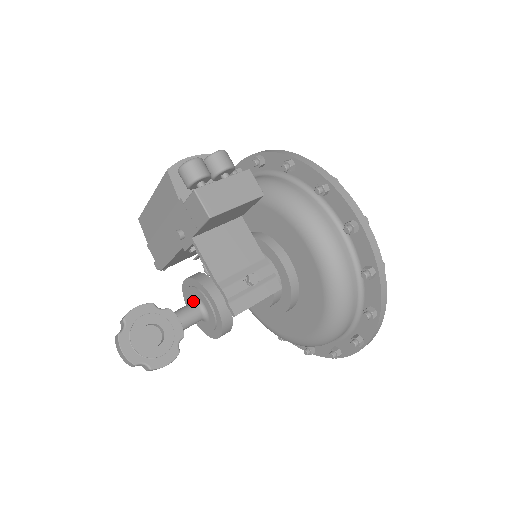
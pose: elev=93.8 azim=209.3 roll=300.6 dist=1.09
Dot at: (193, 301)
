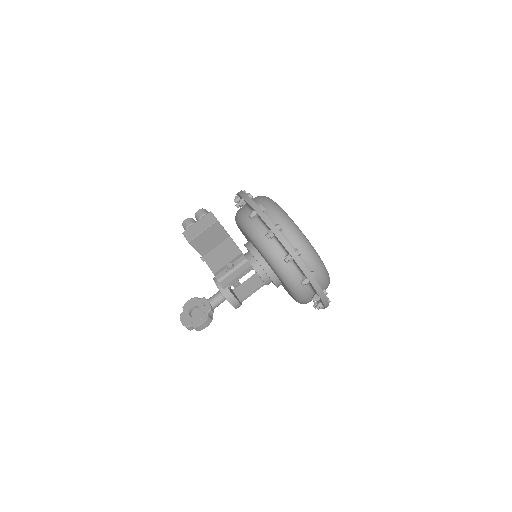
Dot at: occluded
